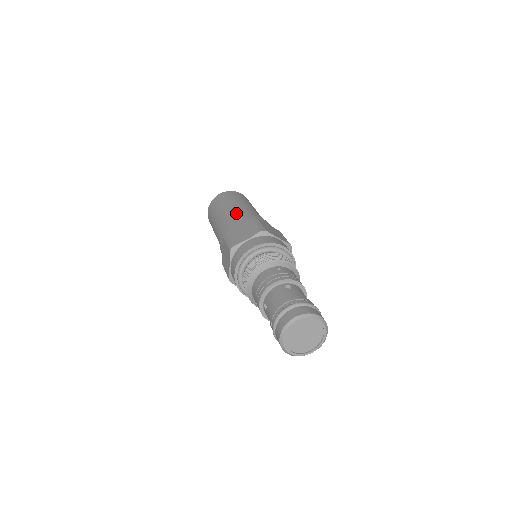
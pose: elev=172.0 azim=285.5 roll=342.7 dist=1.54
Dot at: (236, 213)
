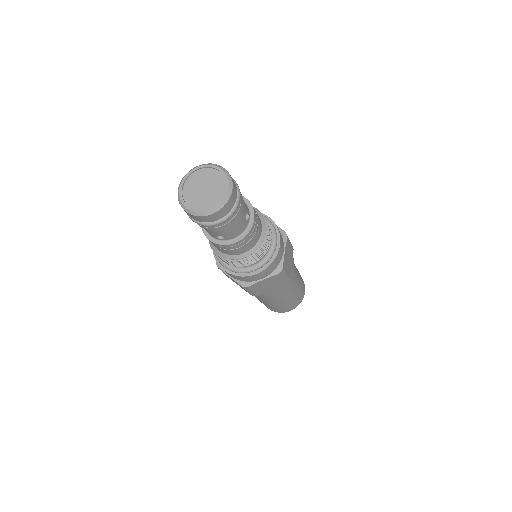
Dot at: occluded
